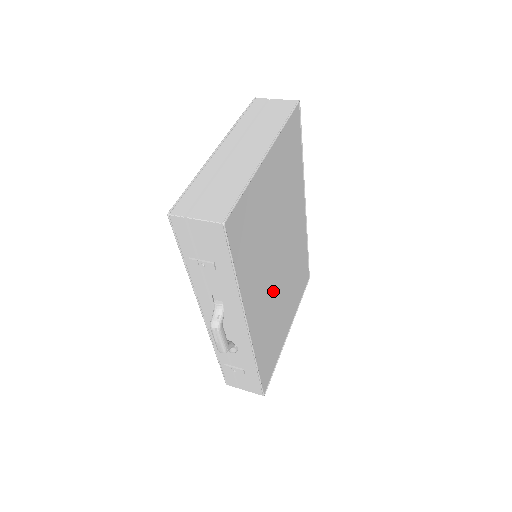
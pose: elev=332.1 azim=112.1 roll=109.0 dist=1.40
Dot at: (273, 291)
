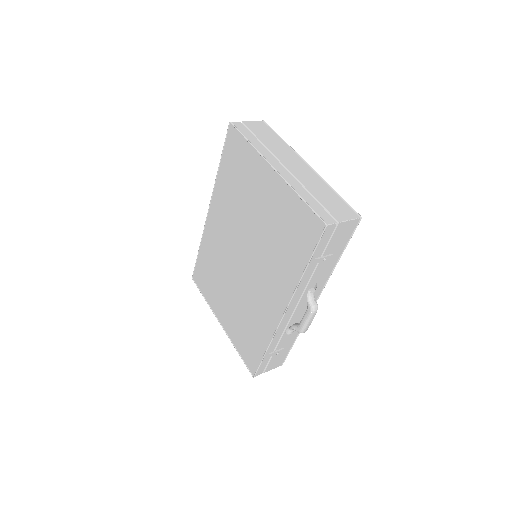
Dot at: occluded
